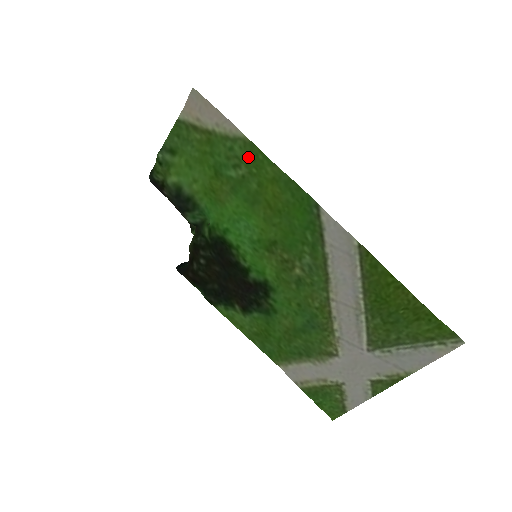
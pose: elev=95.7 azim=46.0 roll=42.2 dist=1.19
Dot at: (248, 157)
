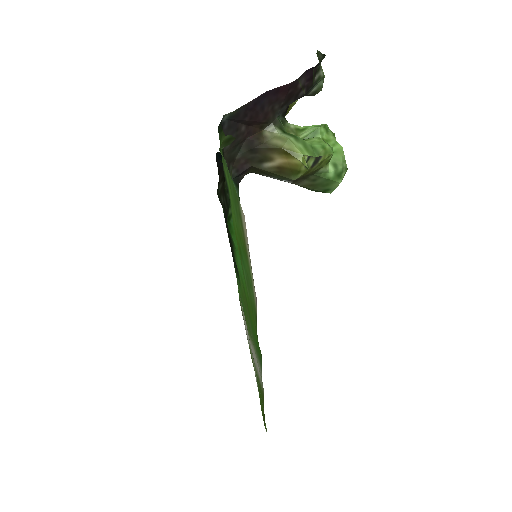
Dot at: (252, 306)
